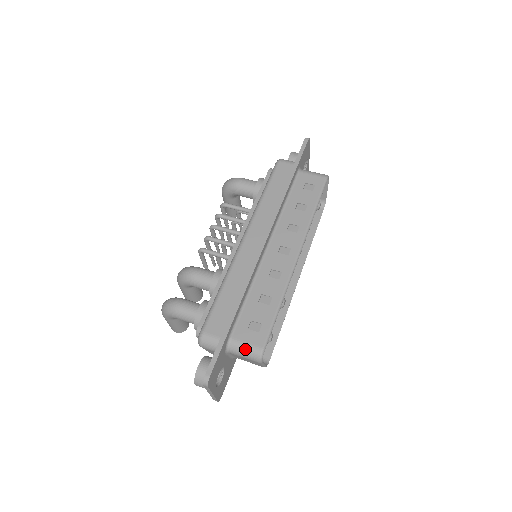
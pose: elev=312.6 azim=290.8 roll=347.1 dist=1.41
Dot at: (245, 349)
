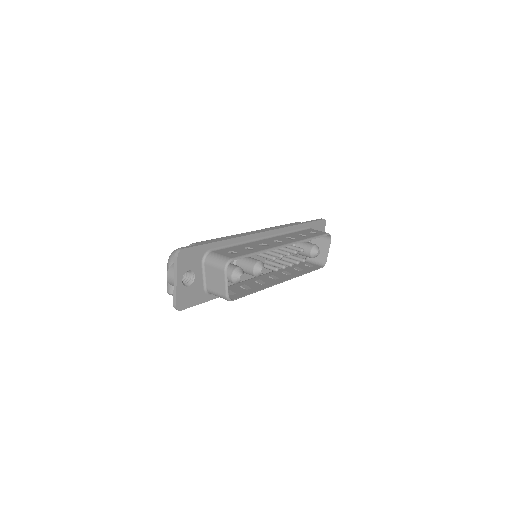
Dot at: (218, 257)
